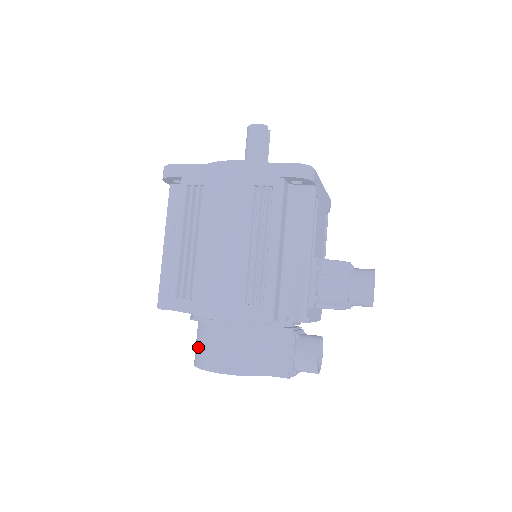
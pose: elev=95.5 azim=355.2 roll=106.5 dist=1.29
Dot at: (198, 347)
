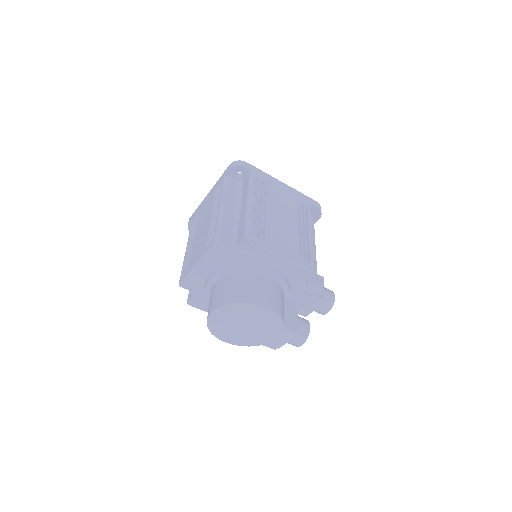
Dot at: (236, 289)
